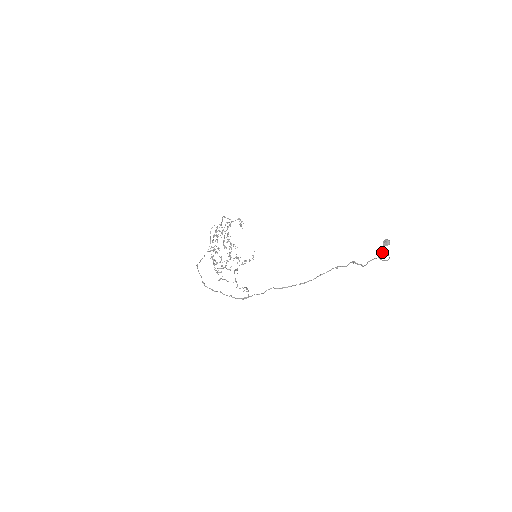
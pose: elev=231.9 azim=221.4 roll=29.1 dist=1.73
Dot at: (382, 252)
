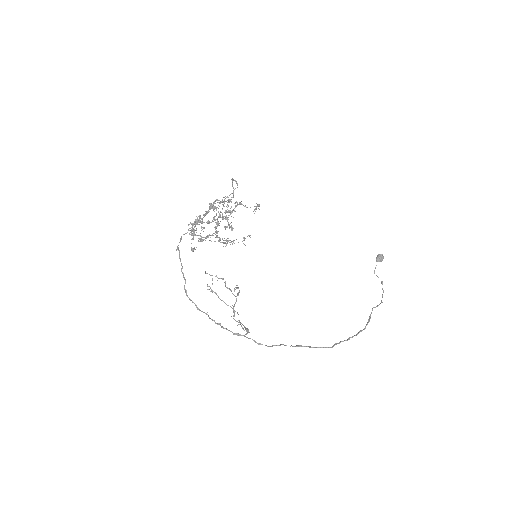
Dot at: (374, 272)
